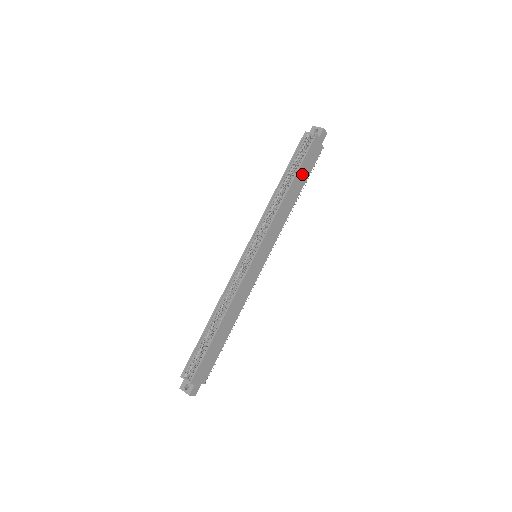
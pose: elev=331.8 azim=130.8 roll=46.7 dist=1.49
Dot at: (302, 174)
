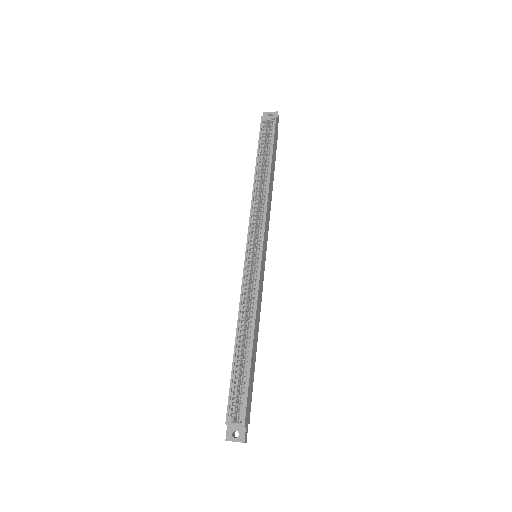
Dot at: (273, 160)
